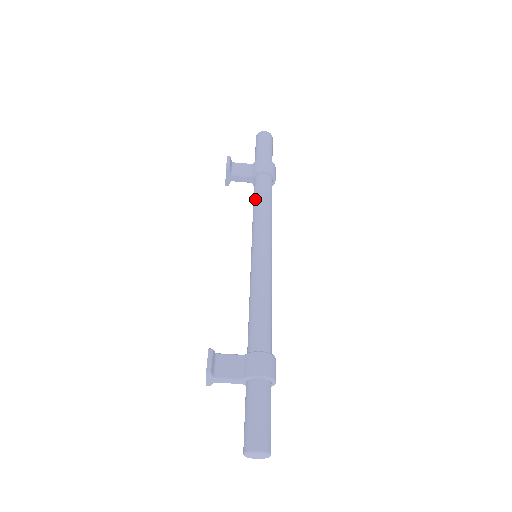
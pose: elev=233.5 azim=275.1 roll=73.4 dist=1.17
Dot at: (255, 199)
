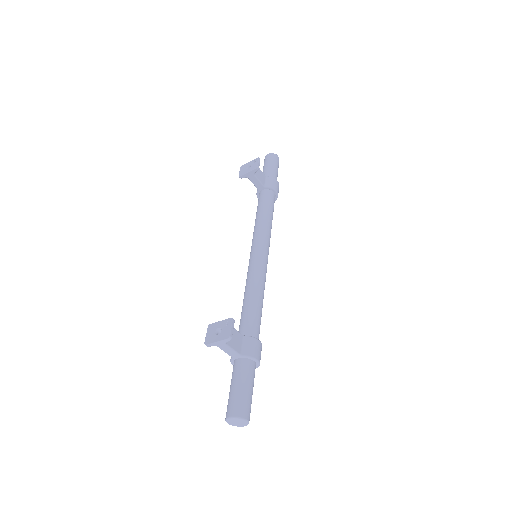
Dot at: (265, 208)
